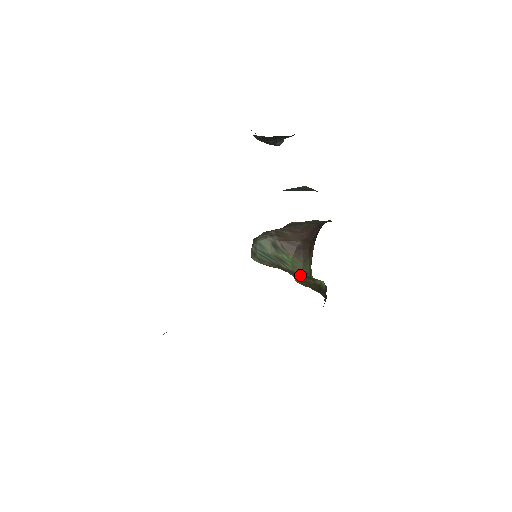
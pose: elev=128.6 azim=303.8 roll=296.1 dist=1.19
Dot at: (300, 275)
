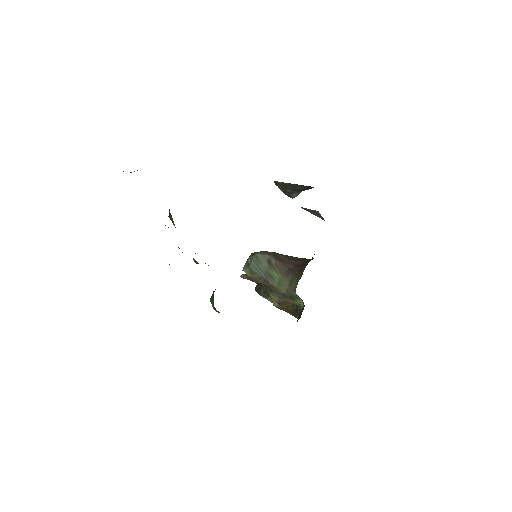
Dot at: (282, 294)
